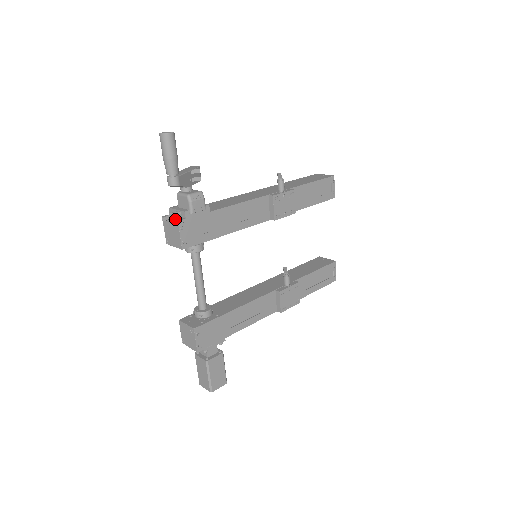
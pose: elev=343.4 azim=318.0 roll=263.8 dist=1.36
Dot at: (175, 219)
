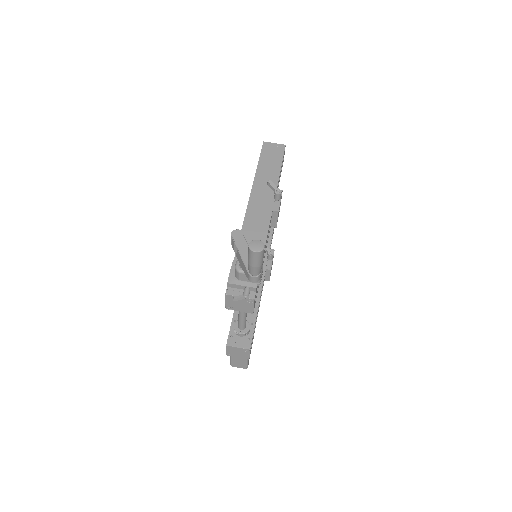
Dot at: (248, 297)
